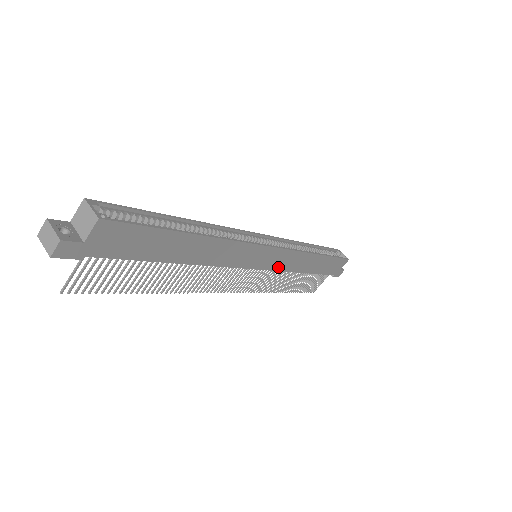
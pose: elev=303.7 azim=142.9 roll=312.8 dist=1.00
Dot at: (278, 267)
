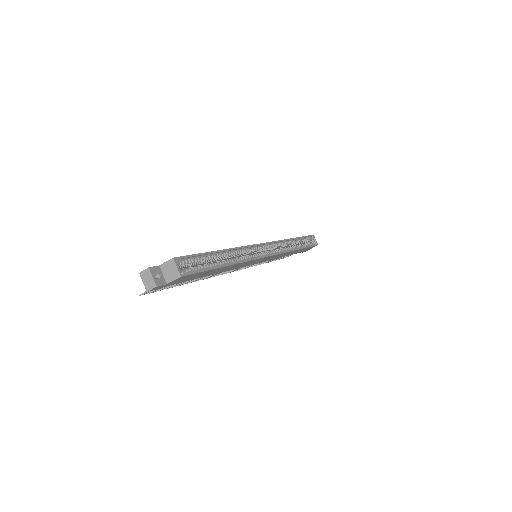
Dot at: (268, 260)
